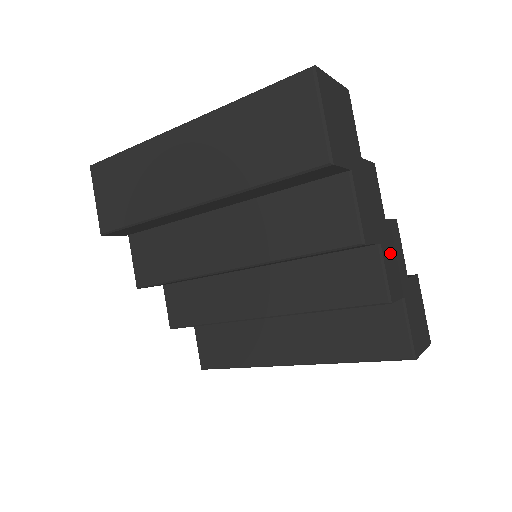
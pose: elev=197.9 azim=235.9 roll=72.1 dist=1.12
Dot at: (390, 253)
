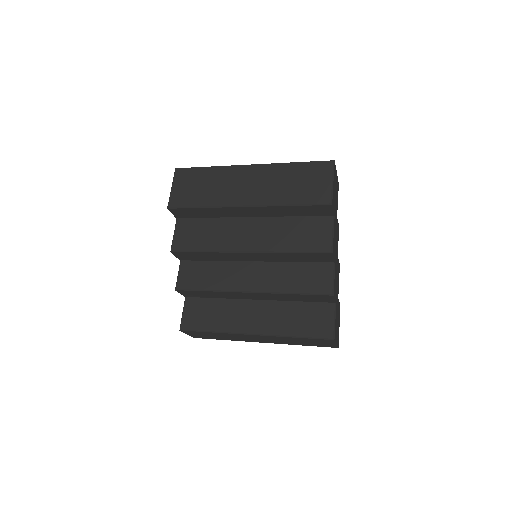
Dot at: (336, 274)
